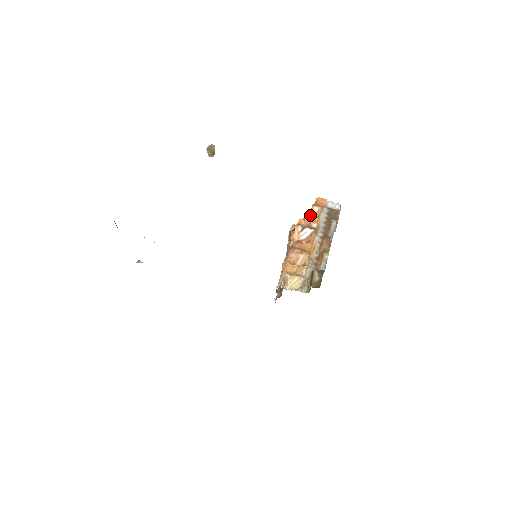
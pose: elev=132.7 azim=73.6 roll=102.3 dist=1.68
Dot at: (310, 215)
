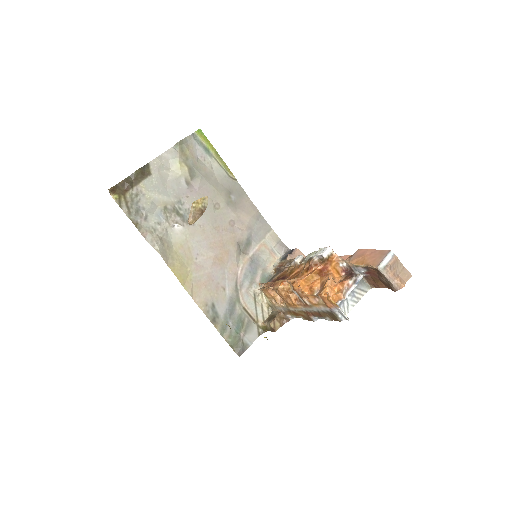
Dot at: (312, 295)
